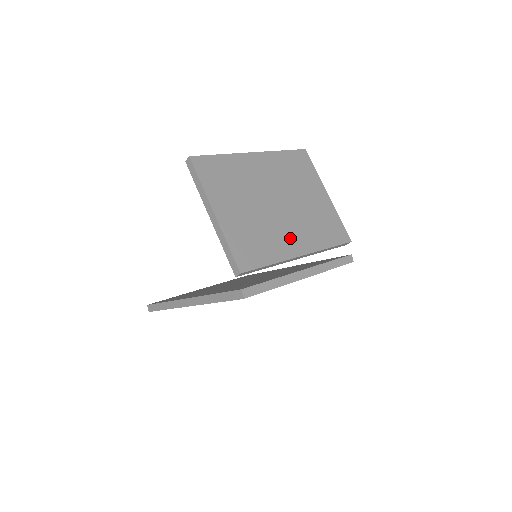
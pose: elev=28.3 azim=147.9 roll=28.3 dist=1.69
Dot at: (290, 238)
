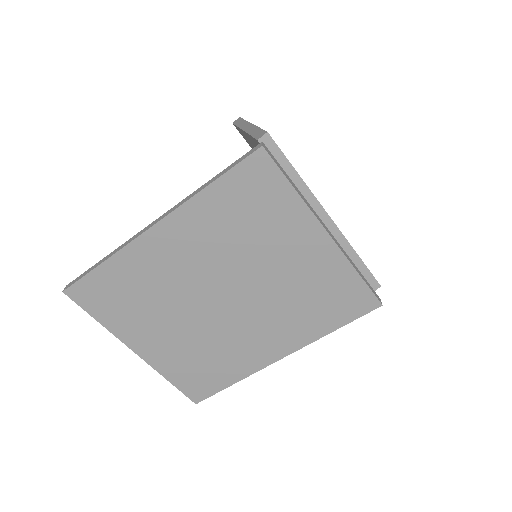
Dot at: occluded
